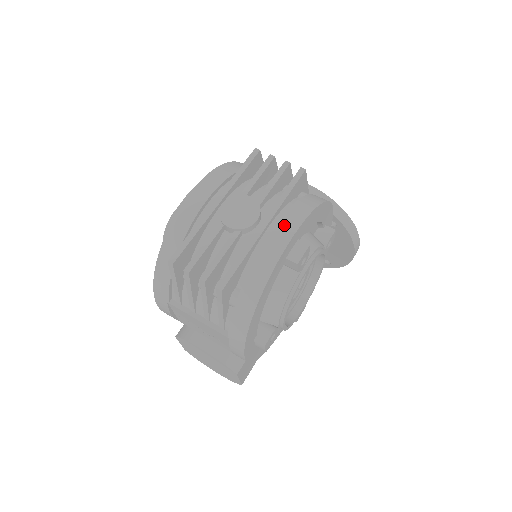
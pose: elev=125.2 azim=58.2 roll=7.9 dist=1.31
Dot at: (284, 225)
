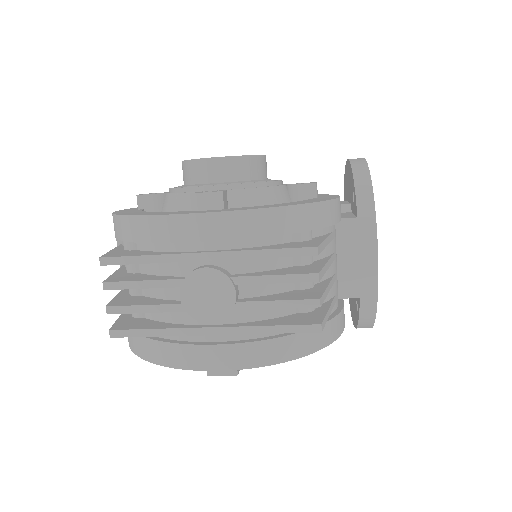
Dot at: (226, 353)
